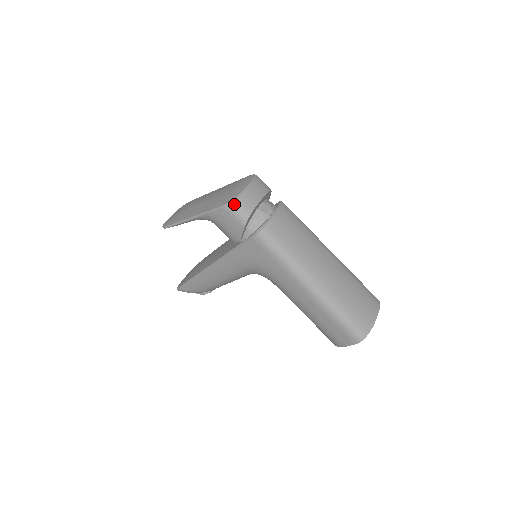
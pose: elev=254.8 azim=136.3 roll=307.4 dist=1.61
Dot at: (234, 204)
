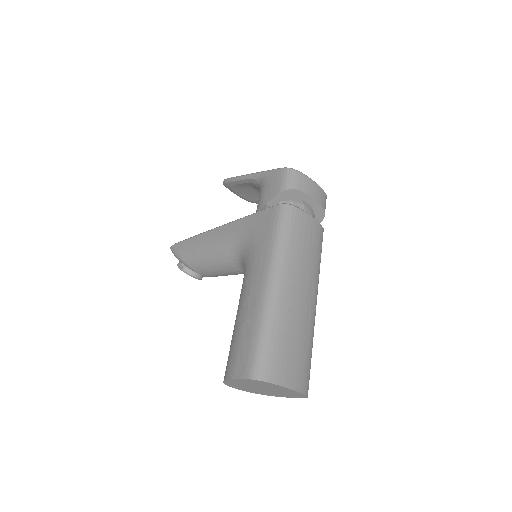
Dot at: (293, 172)
